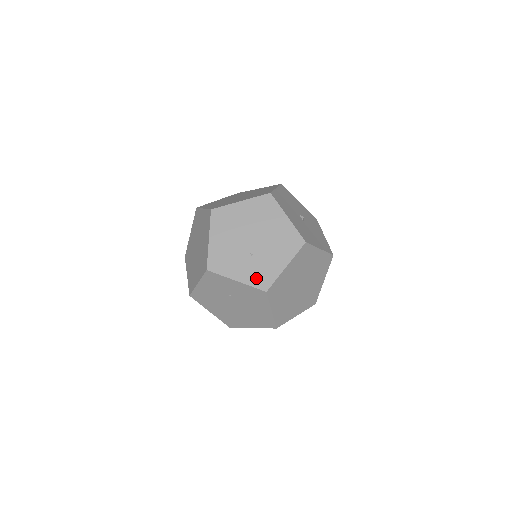
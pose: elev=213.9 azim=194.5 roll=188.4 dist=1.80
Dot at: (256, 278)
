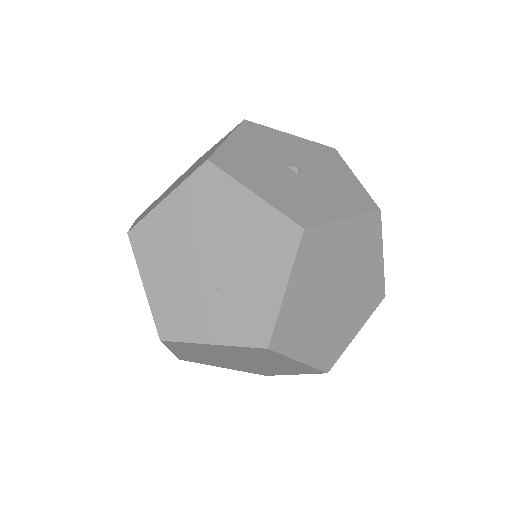
Dot at: (241, 329)
